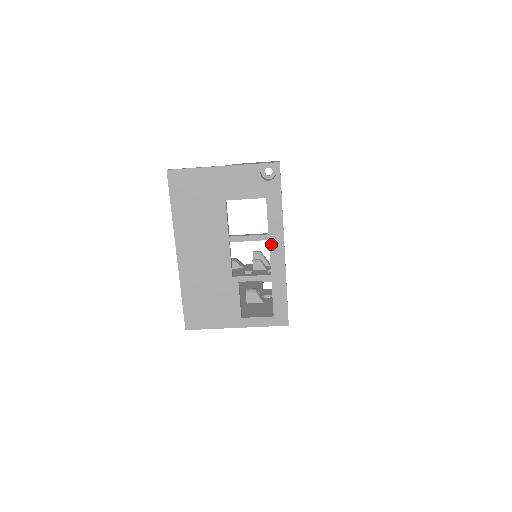
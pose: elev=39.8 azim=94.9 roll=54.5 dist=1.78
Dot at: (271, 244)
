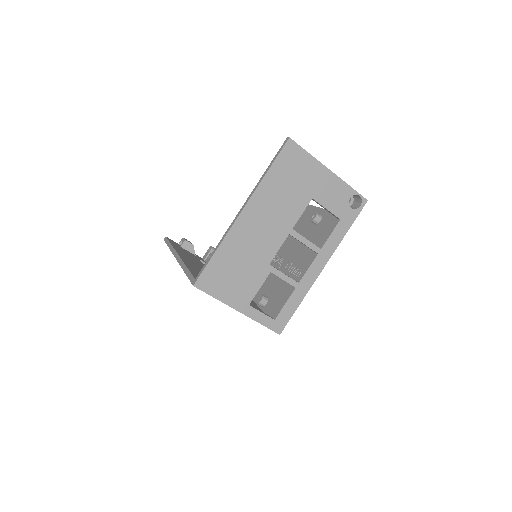
Dot at: (317, 258)
